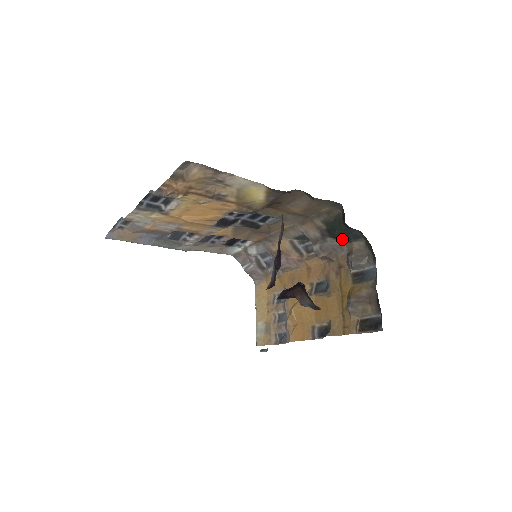
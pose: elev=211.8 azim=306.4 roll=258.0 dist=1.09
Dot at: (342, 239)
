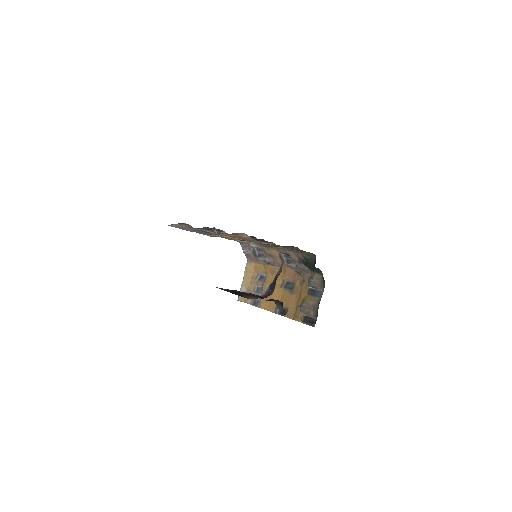
Dot at: (310, 268)
